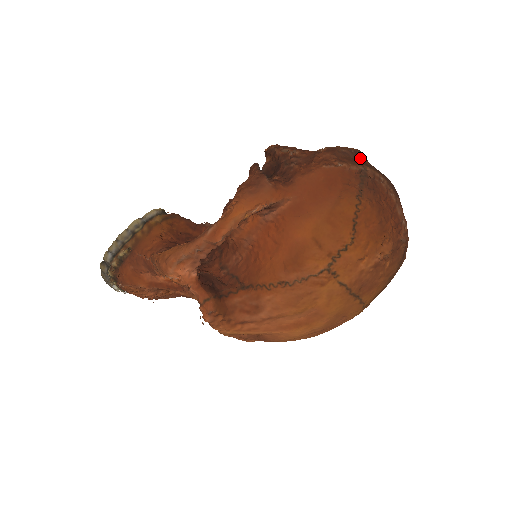
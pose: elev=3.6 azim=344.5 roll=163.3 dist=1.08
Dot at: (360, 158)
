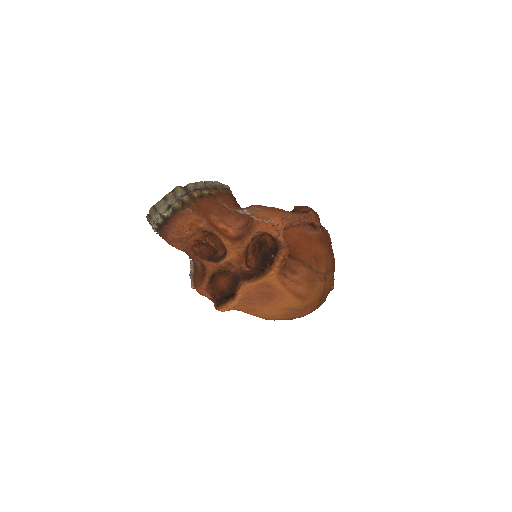
Dot at: occluded
